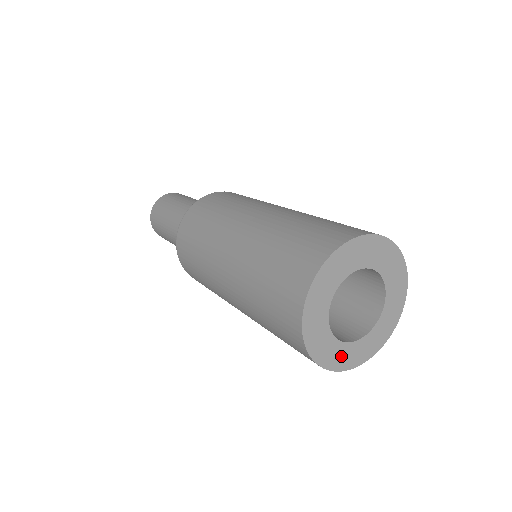
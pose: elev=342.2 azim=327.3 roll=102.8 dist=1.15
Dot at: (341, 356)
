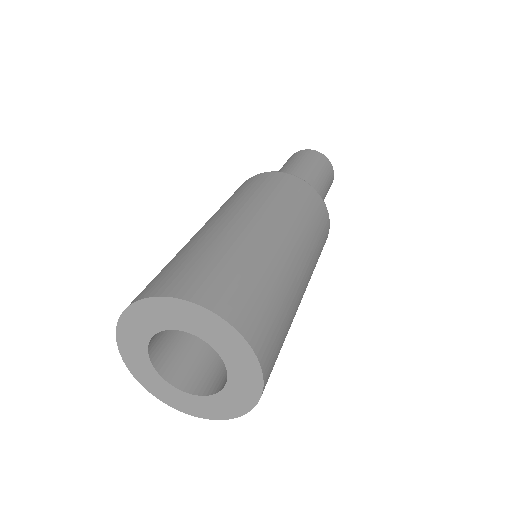
Dot at: (207, 407)
